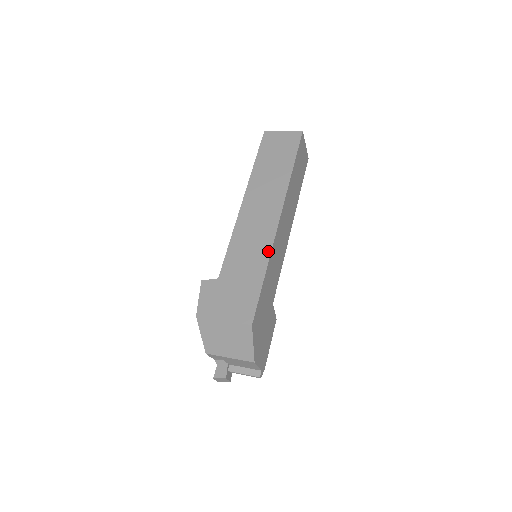
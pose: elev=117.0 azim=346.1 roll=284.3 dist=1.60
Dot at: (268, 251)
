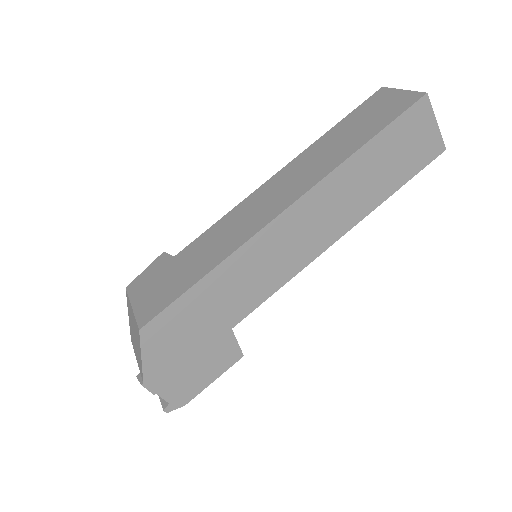
Dot at: (234, 248)
